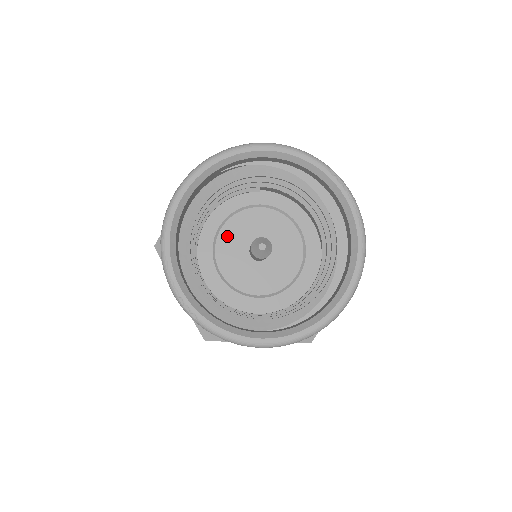
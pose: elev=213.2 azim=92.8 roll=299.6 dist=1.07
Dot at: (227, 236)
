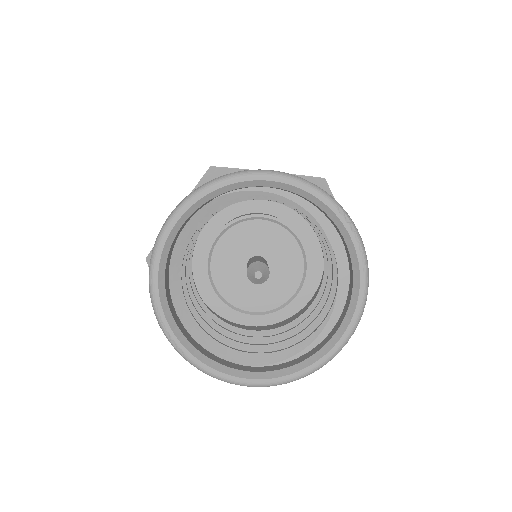
Dot at: (224, 248)
